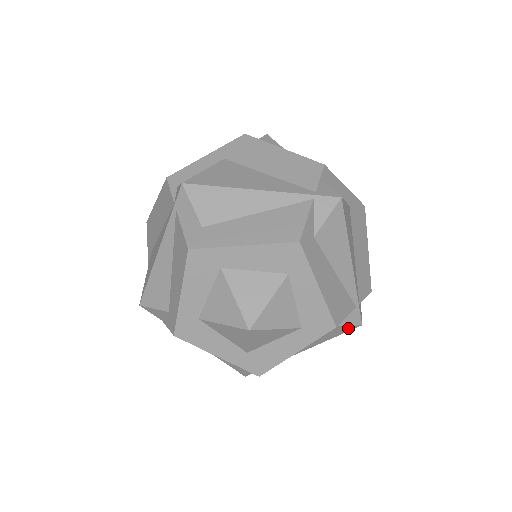
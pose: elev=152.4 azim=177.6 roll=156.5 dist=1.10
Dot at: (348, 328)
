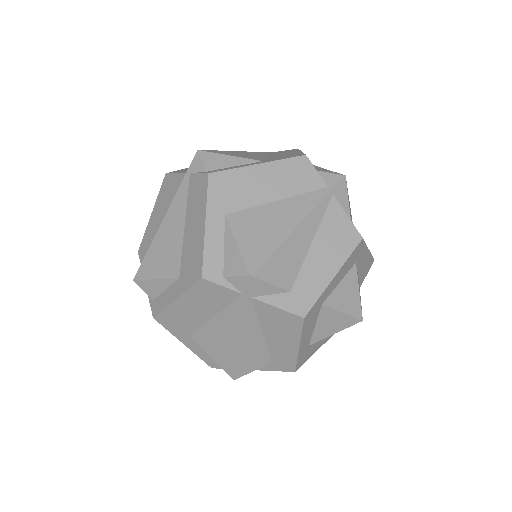
Dot at: occluded
